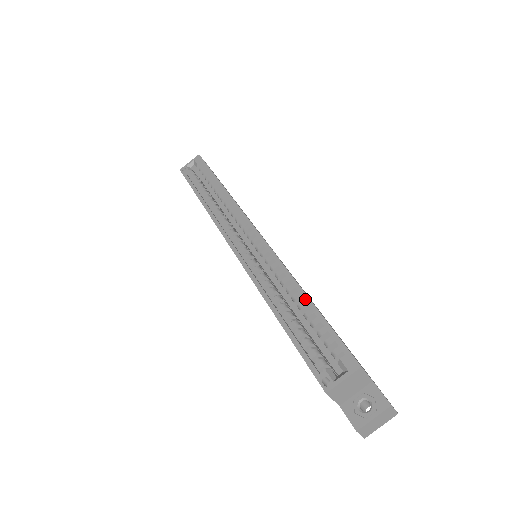
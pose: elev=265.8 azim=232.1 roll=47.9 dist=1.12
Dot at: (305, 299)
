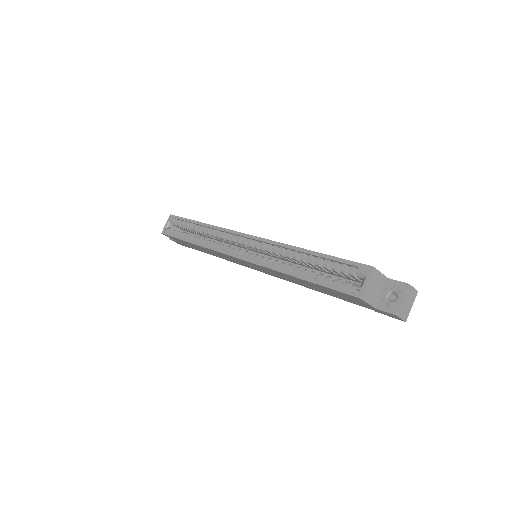
Dot at: (310, 253)
